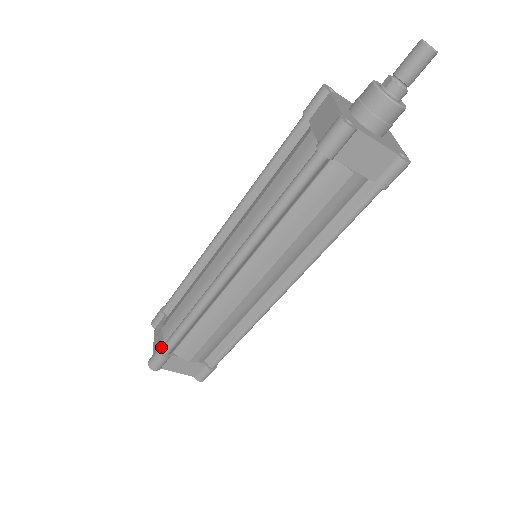
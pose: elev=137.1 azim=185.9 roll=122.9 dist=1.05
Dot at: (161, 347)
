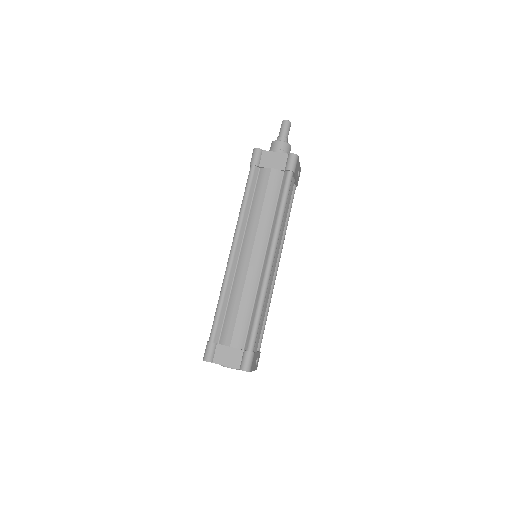
Dot at: (209, 340)
